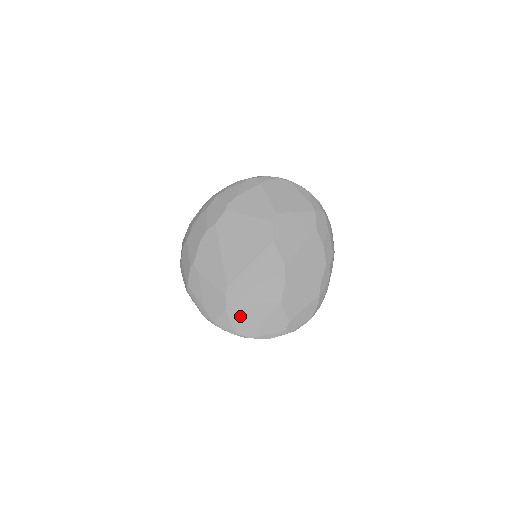
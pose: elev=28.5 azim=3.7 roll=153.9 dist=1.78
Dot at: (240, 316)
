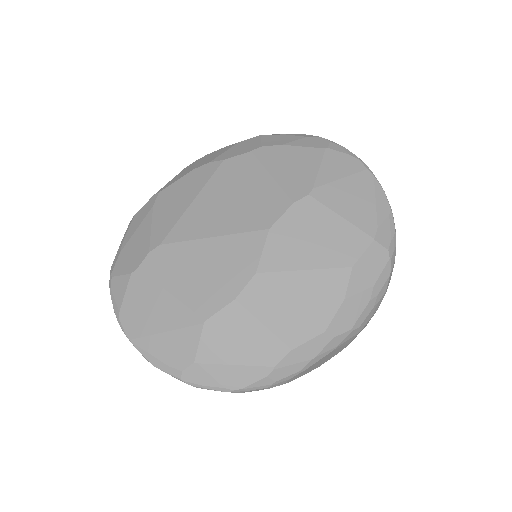
Dot at: (141, 296)
